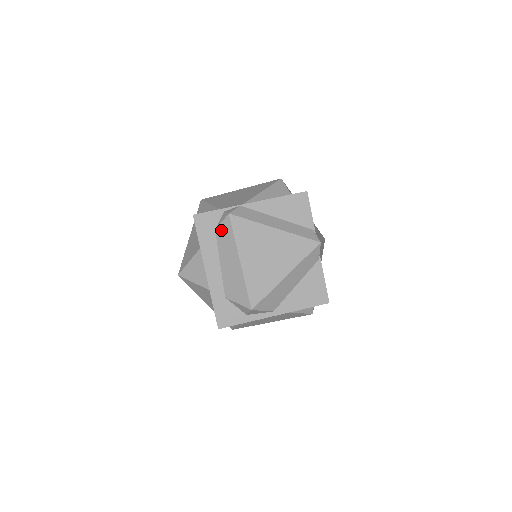
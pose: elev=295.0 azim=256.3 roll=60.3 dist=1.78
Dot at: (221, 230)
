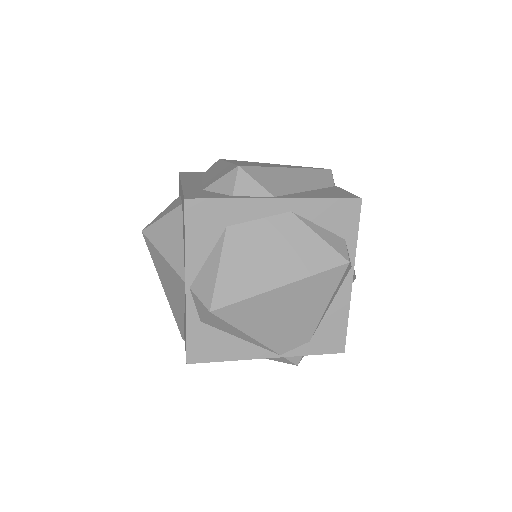
Dot at: occluded
